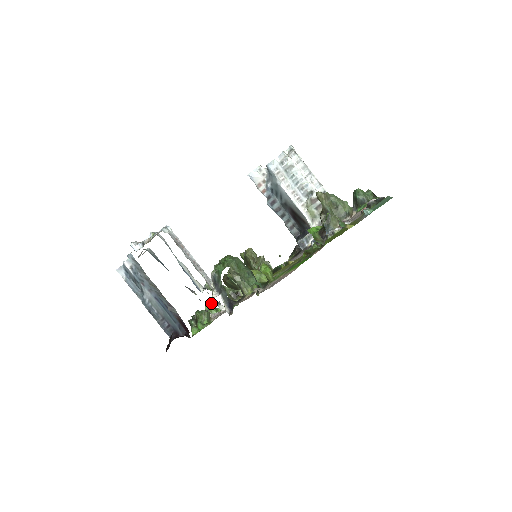
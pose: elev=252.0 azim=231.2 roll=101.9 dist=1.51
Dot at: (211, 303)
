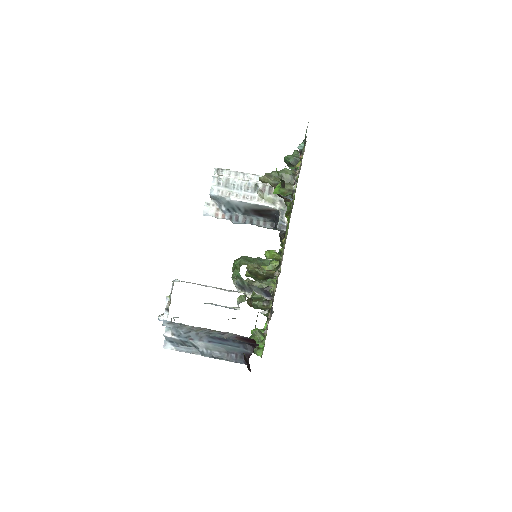
Dot at: (255, 328)
